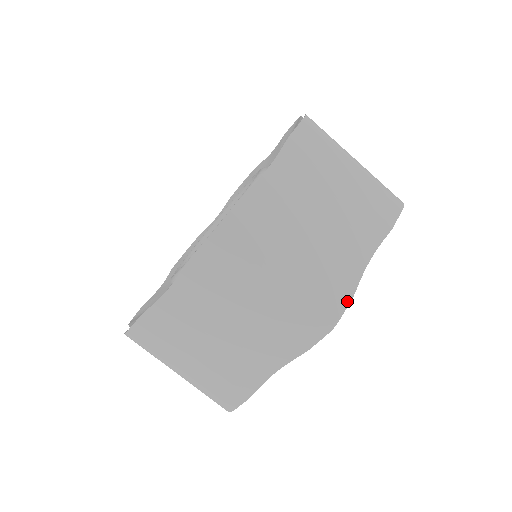
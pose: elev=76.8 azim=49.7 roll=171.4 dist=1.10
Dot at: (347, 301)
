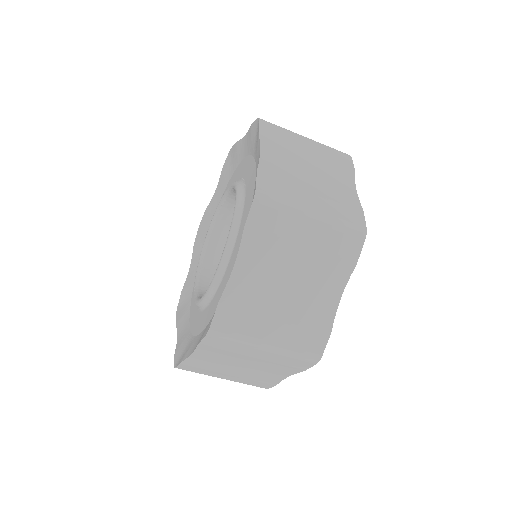
Dot at: (326, 339)
